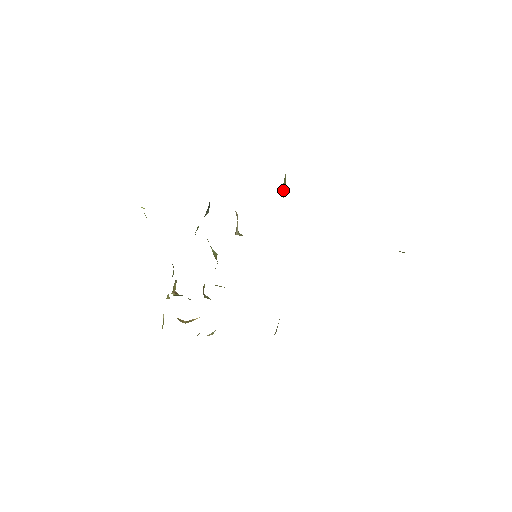
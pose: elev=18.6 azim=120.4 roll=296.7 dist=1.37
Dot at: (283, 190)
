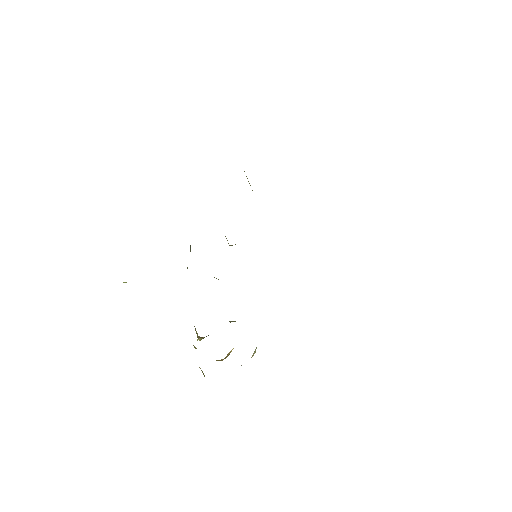
Dot at: occluded
